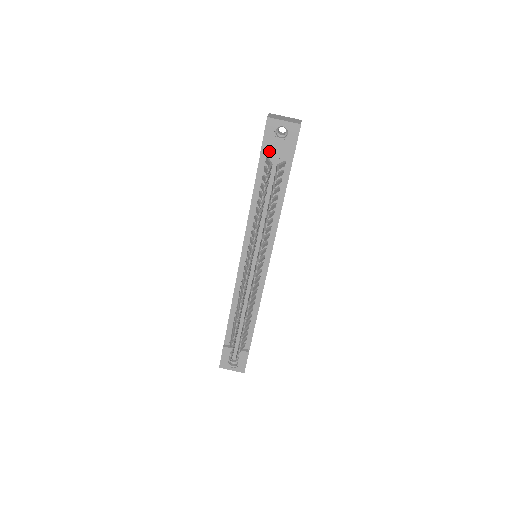
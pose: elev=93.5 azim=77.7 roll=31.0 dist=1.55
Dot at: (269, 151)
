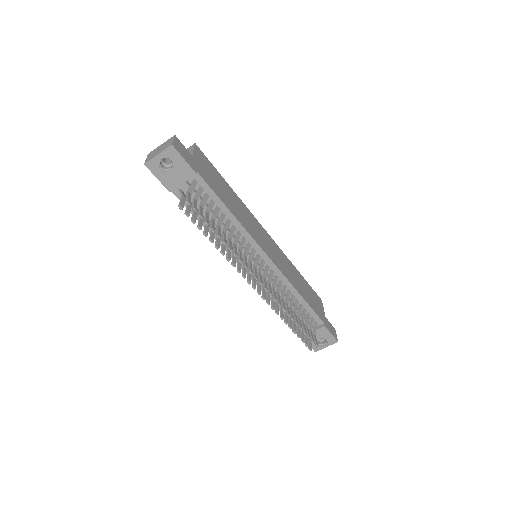
Dot at: (173, 185)
